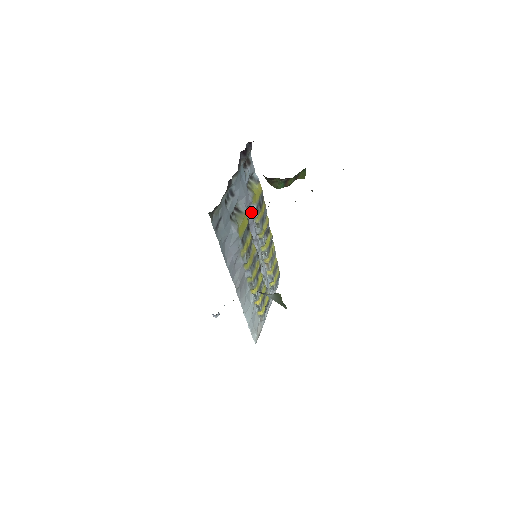
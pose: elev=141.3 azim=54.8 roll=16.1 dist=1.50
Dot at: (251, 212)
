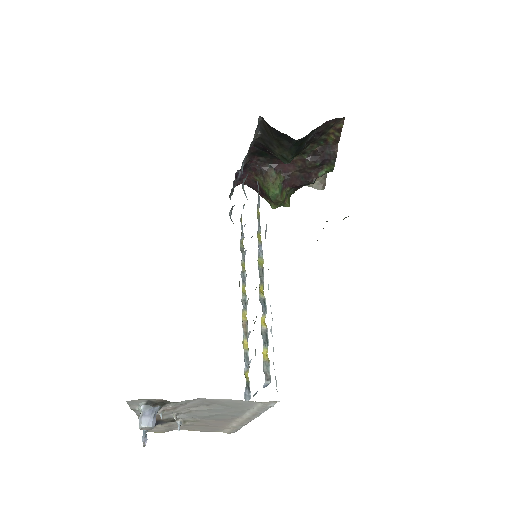
Dot at: (241, 224)
